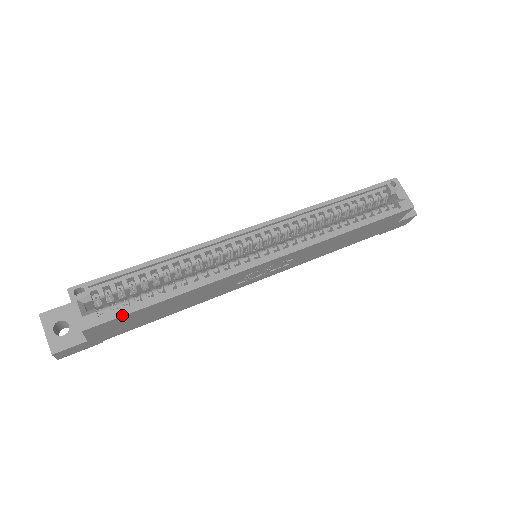
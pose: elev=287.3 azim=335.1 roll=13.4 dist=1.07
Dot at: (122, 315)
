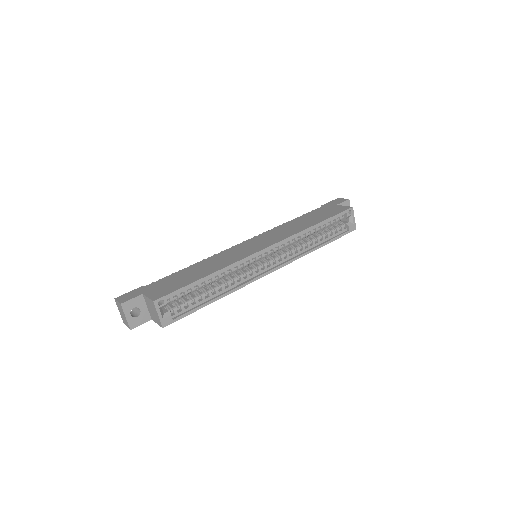
Dot at: occluded
